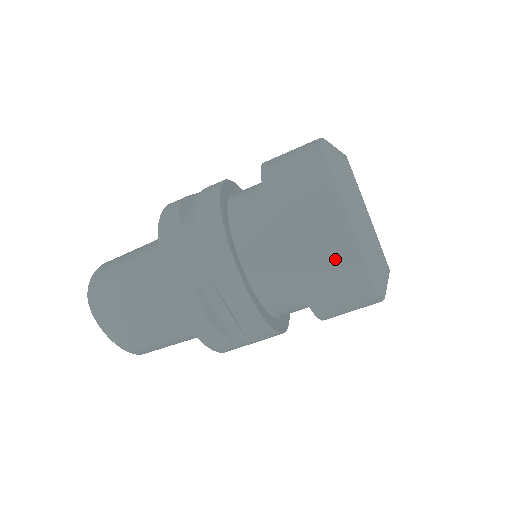
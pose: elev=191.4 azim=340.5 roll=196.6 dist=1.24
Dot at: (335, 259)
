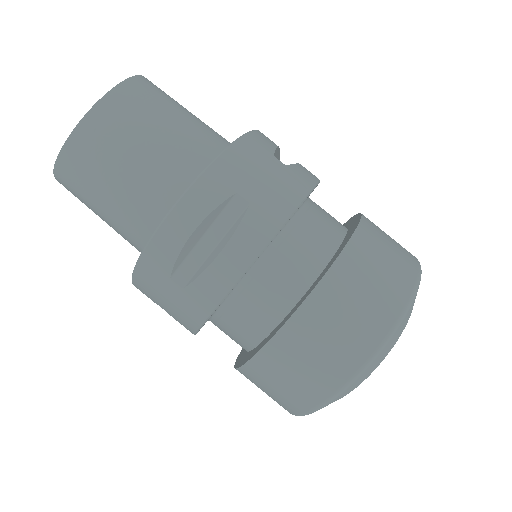
Dot at: occluded
